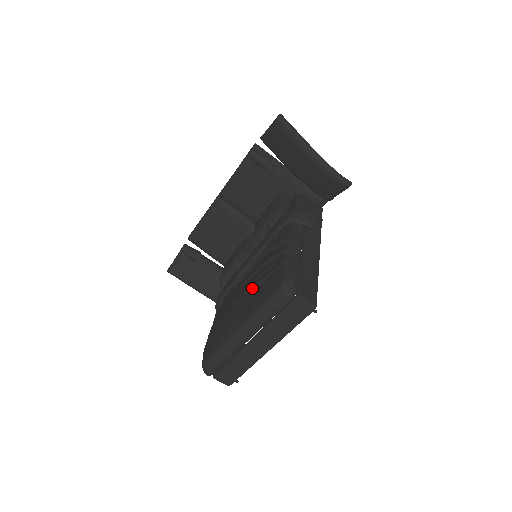
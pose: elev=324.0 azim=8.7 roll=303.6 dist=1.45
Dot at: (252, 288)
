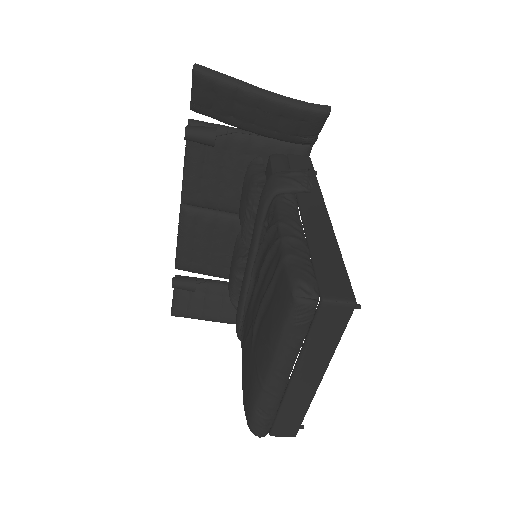
Dot at: (261, 308)
